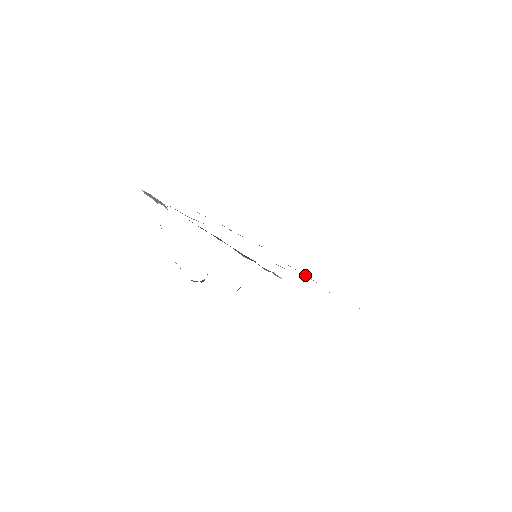
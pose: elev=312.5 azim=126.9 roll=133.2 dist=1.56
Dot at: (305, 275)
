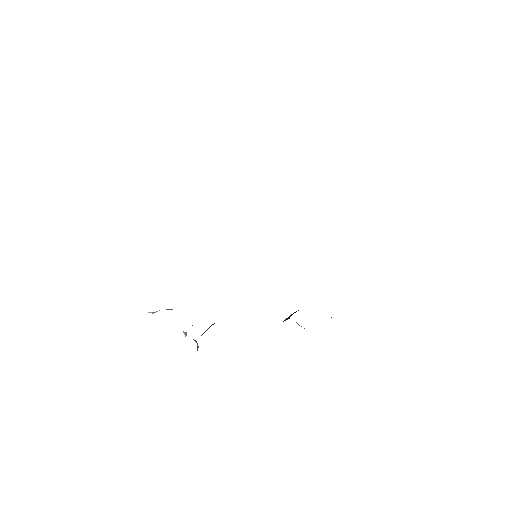
Dot at: occluded
